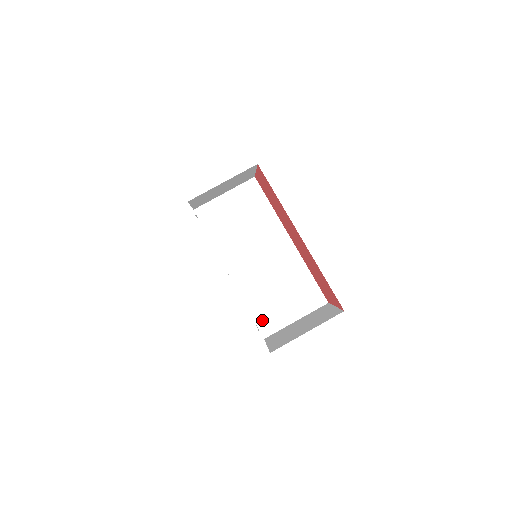
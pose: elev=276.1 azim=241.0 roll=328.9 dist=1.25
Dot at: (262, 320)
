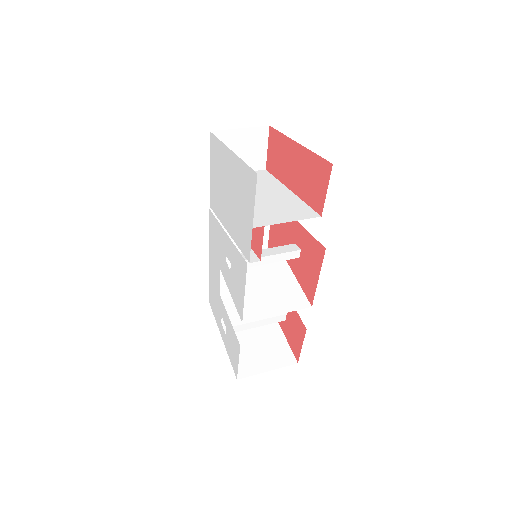
Dot at: (253, 220)
